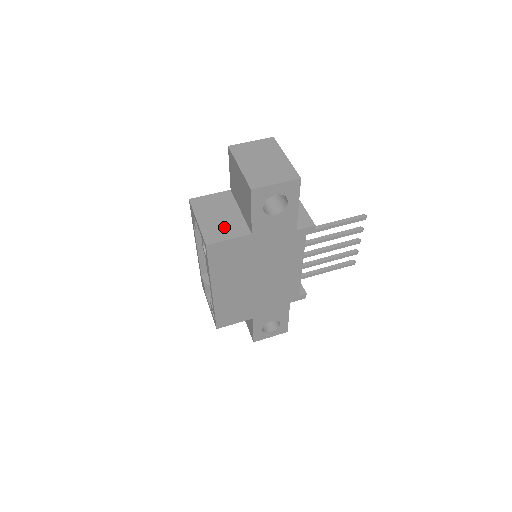
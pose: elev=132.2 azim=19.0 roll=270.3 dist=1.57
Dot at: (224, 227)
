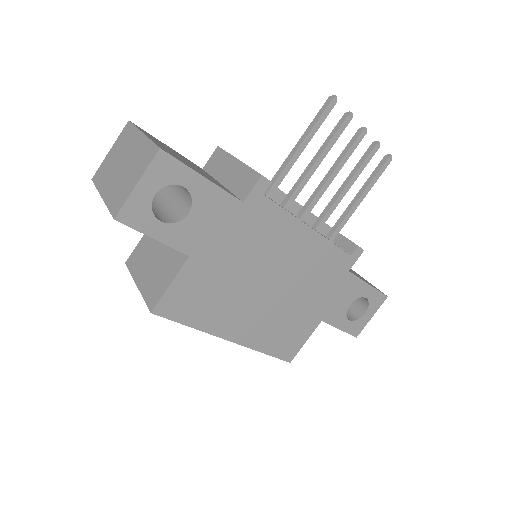
Dot at: (161, 272)
